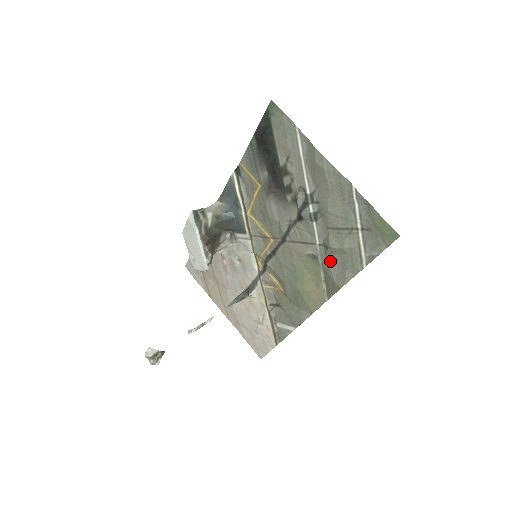
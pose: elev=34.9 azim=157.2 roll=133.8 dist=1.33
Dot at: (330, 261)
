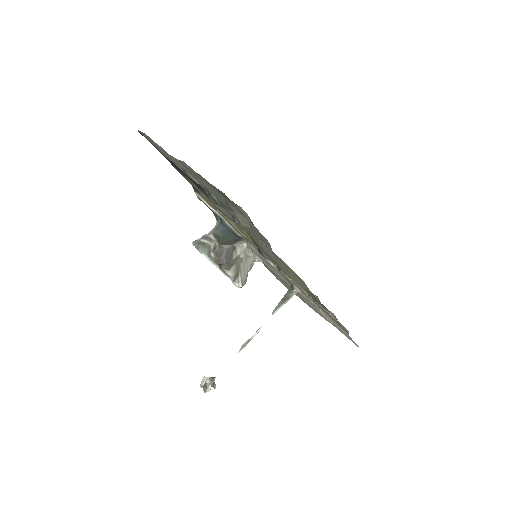
Dot at: (259, 240)
